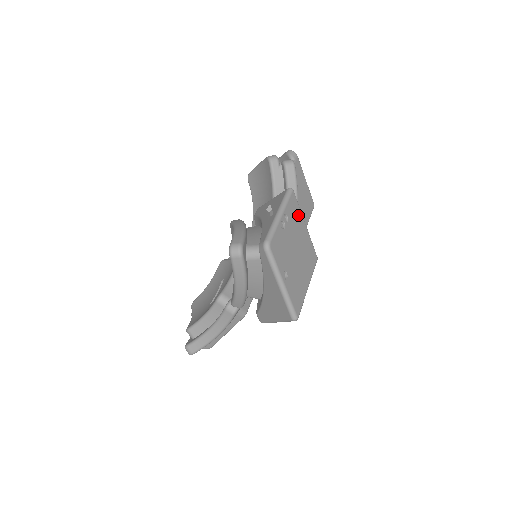
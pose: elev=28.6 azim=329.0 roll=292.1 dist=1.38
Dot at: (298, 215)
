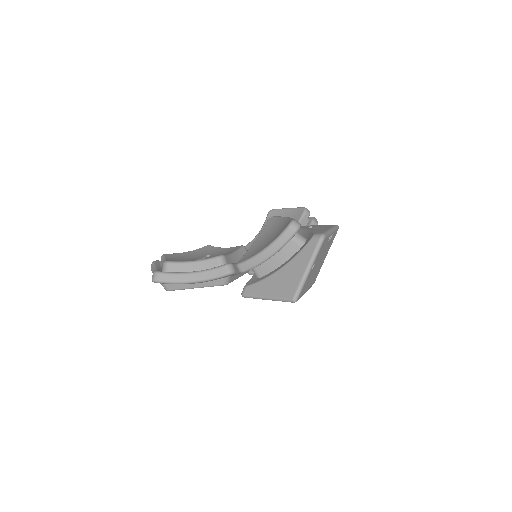
Dot at: (330, 245)
